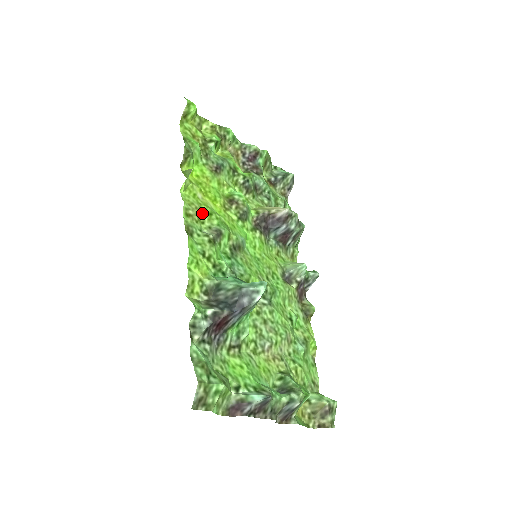
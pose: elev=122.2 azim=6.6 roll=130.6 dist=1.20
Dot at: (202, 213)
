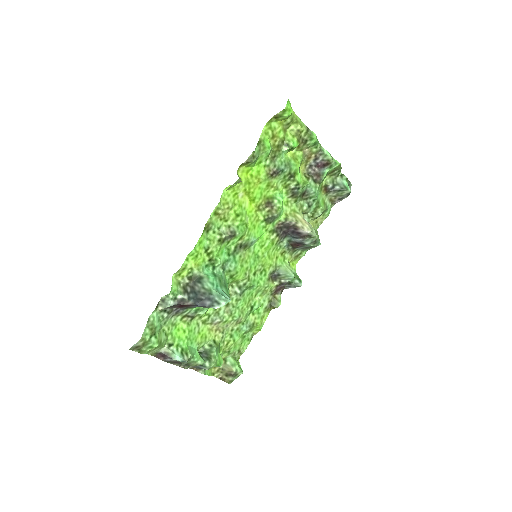
Dot at: (231, 212)
